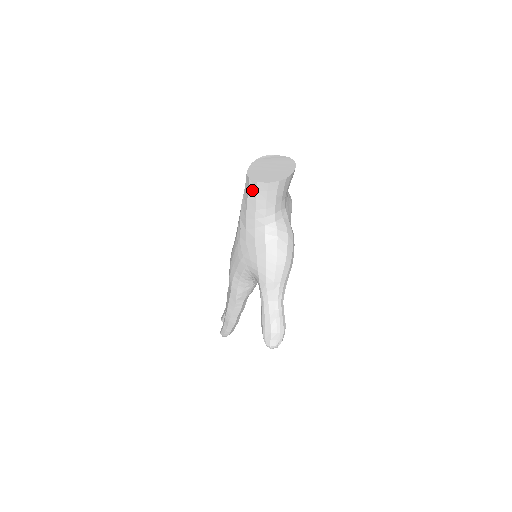
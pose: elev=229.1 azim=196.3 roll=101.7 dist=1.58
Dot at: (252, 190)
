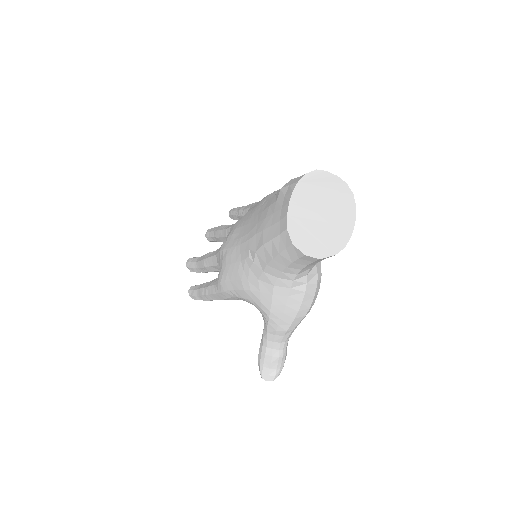
Dot at: (291, 253)
